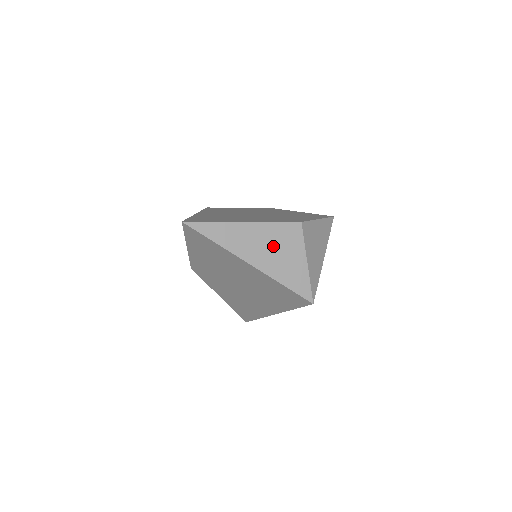
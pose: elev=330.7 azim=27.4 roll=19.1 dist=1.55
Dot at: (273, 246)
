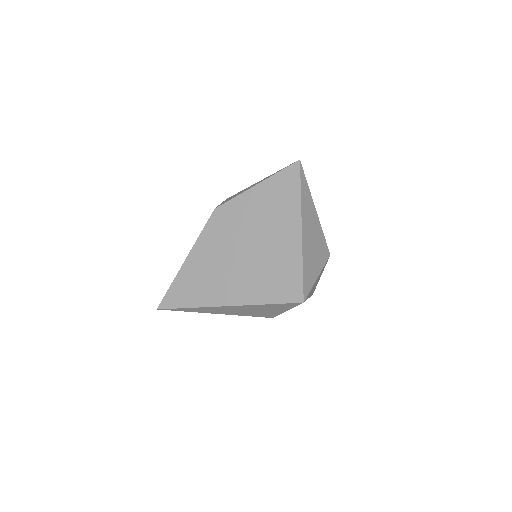
Dot at: (315, 241)
